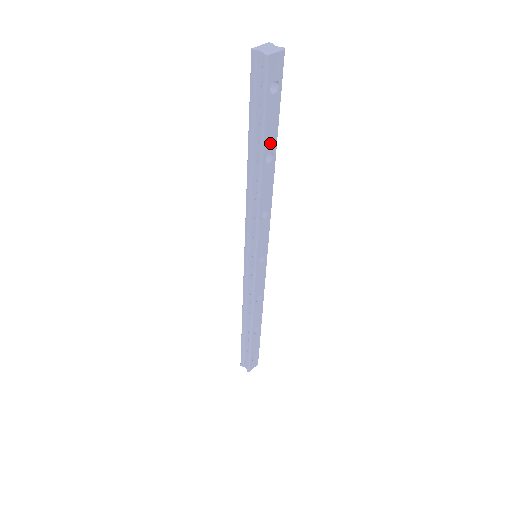
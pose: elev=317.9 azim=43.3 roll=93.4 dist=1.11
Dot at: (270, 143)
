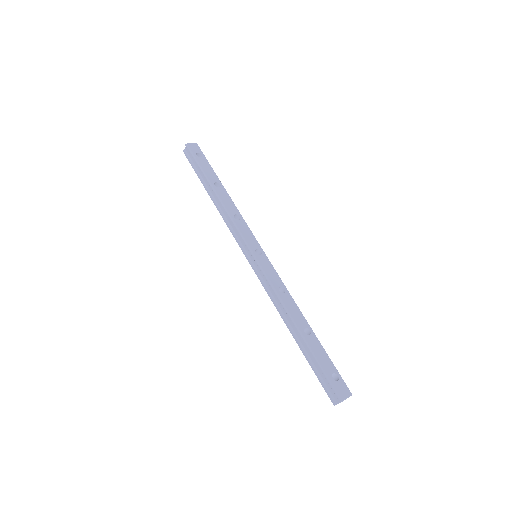
Dot at: (213, 178)
